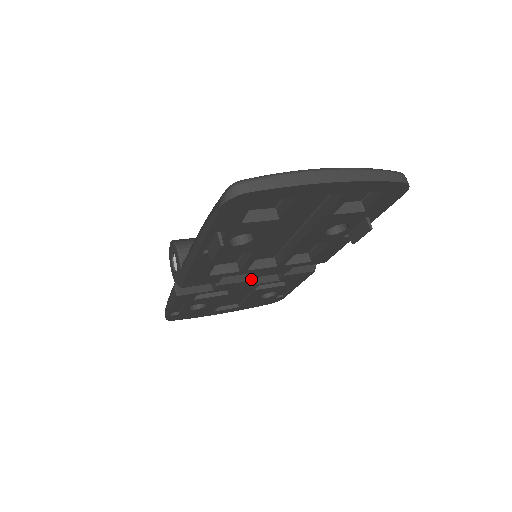
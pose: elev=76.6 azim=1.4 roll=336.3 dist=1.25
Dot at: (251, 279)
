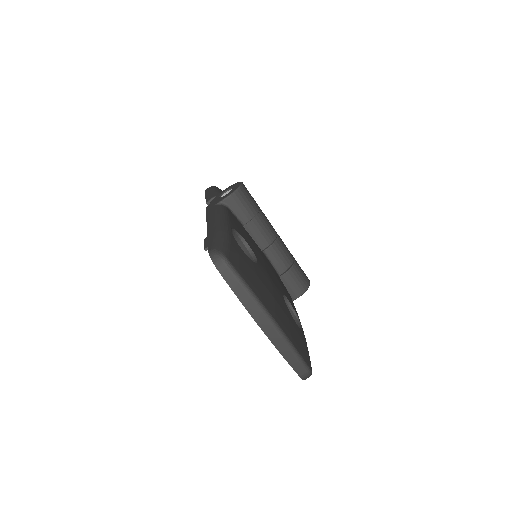
Dot at: occluded
